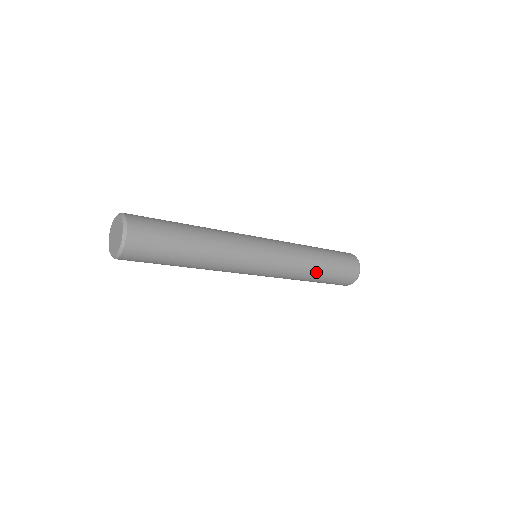
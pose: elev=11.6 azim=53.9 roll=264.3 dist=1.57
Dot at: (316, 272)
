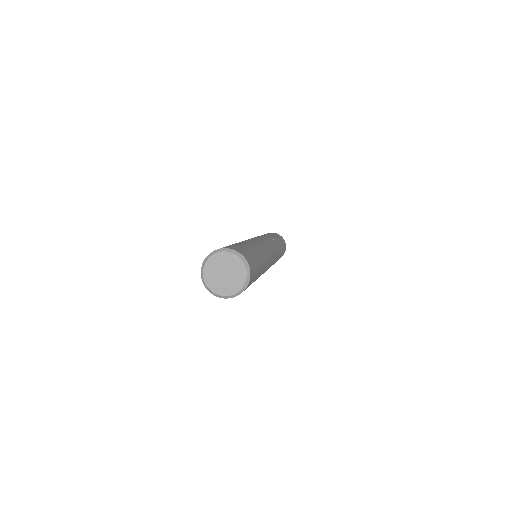
Dot at: occluded
